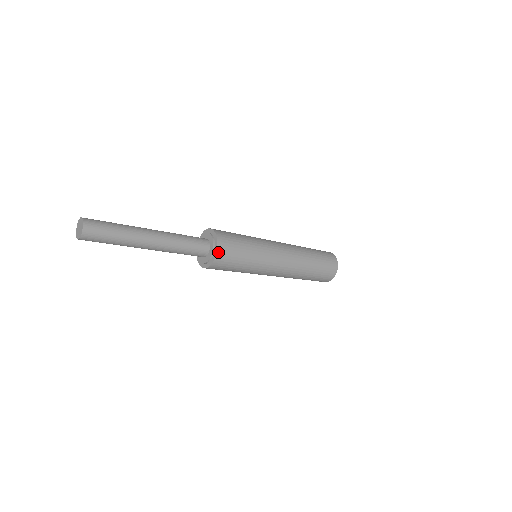
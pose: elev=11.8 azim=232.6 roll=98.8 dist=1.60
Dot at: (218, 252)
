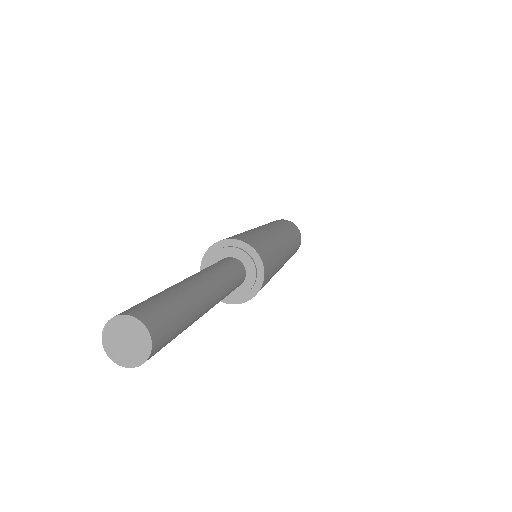
Dot at: (254, 296)
